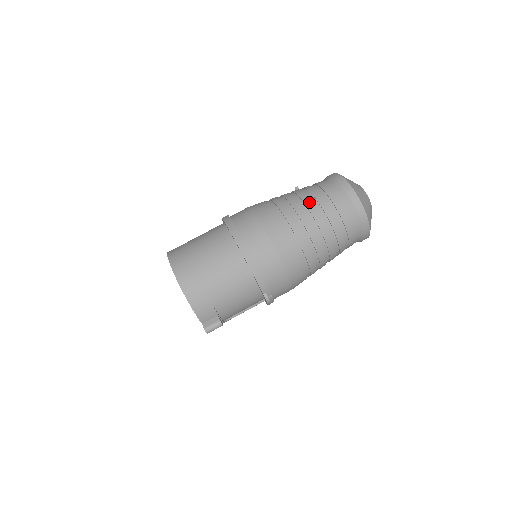
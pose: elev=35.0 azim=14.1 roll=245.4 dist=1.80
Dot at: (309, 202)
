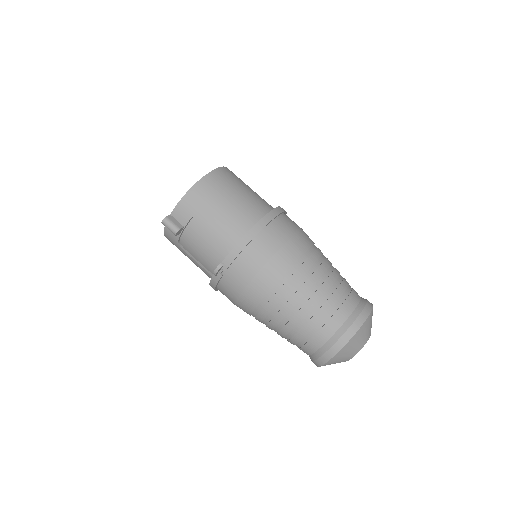
Dot at: (333, 279)
